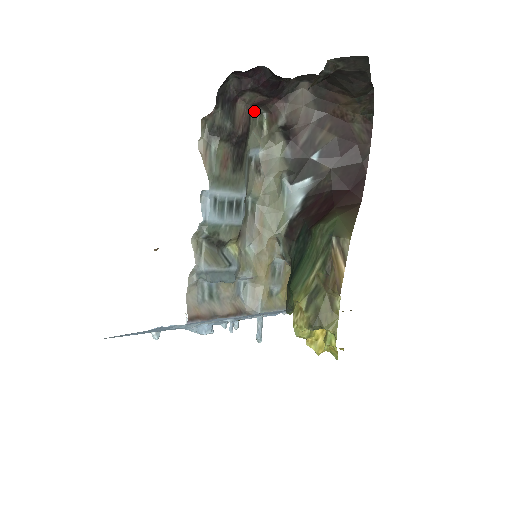
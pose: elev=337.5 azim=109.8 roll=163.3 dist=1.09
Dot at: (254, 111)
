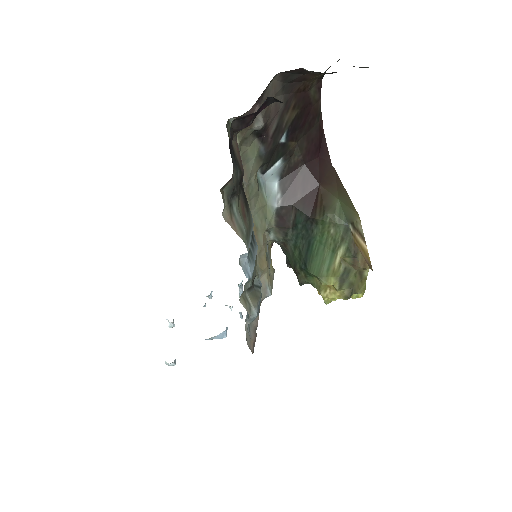
Dot at: (226, 125)
